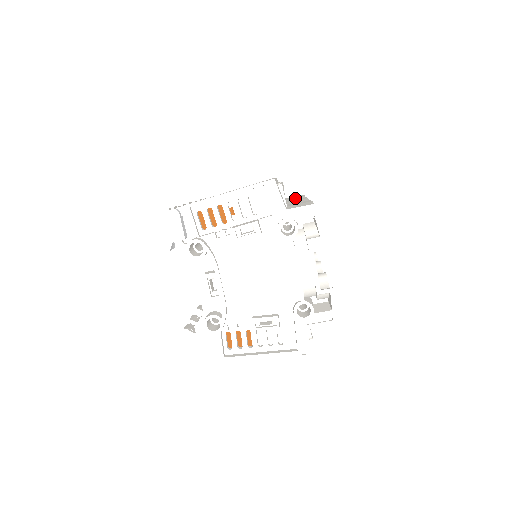
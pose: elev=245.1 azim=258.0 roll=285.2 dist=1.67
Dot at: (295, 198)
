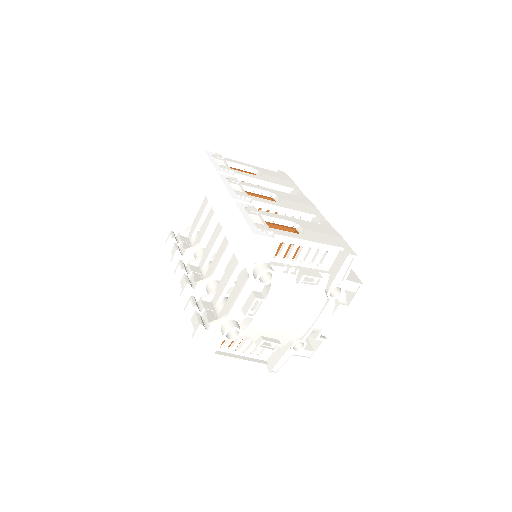
Dot at: occluded
